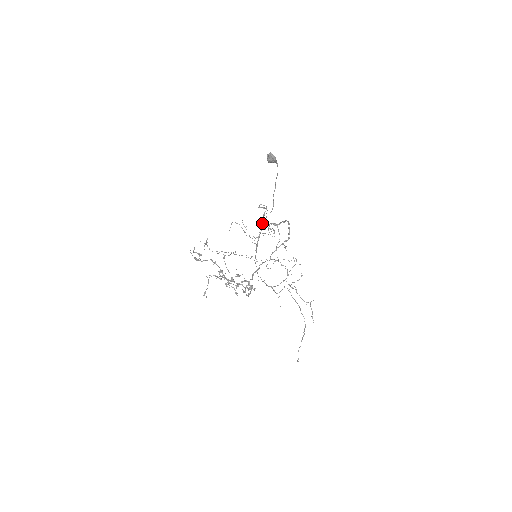
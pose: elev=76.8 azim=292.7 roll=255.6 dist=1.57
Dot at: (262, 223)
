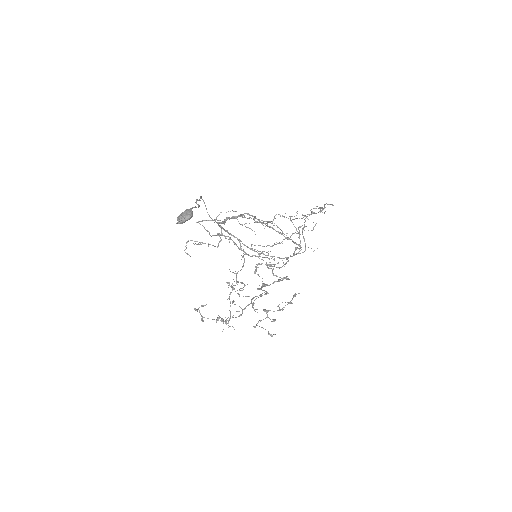
Dot at: occluded
